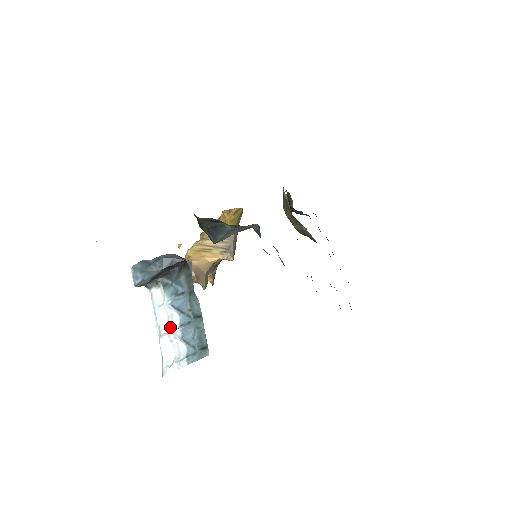
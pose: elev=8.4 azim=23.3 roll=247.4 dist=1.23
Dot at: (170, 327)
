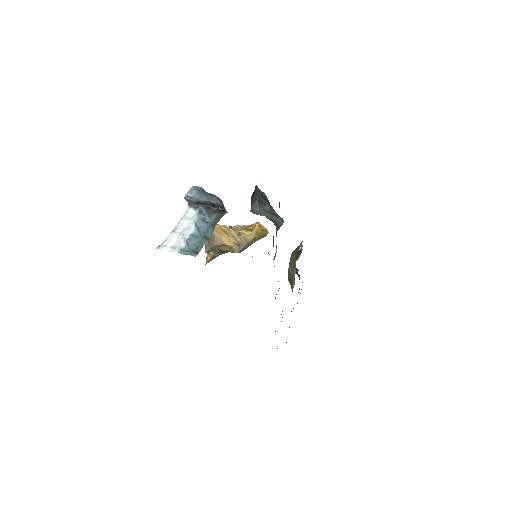
Dot at: (184, 231)
